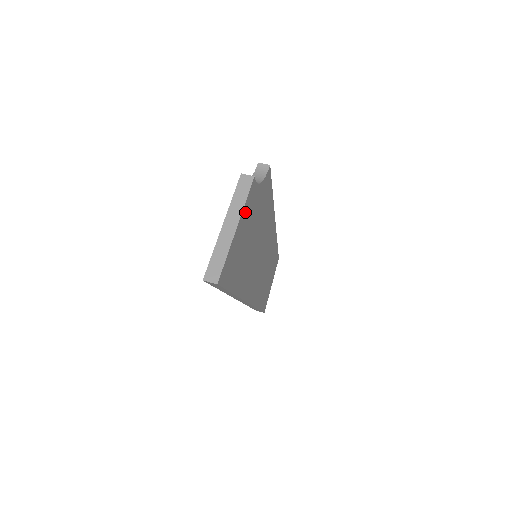
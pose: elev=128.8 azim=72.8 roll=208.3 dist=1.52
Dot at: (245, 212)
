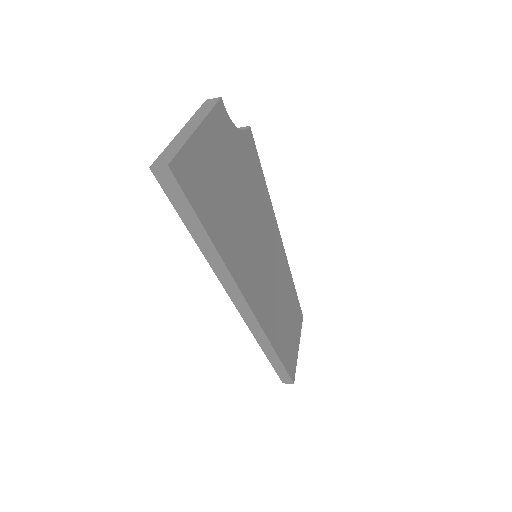
Dot at: (212, 128)
